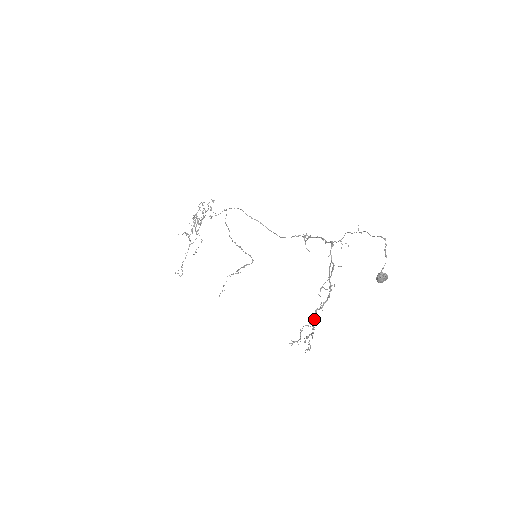
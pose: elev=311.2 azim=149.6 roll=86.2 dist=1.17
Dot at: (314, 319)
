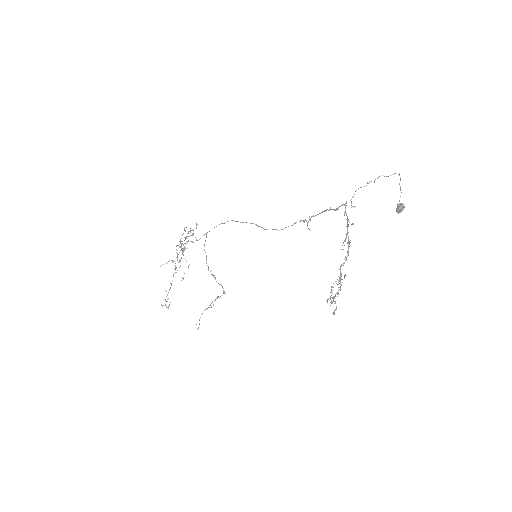
Dot at: occluded
